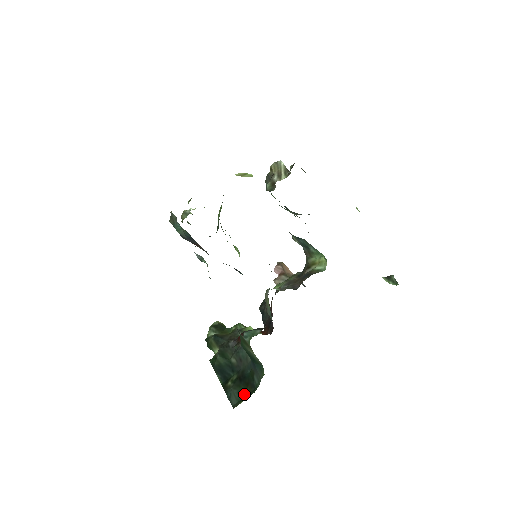
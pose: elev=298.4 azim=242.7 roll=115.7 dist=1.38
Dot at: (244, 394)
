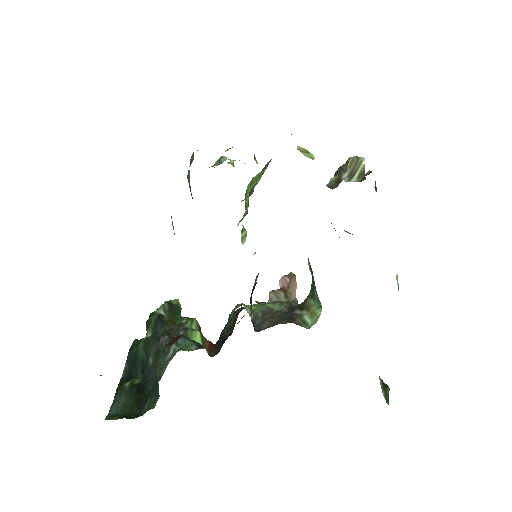
Dot at: (127, 410)
